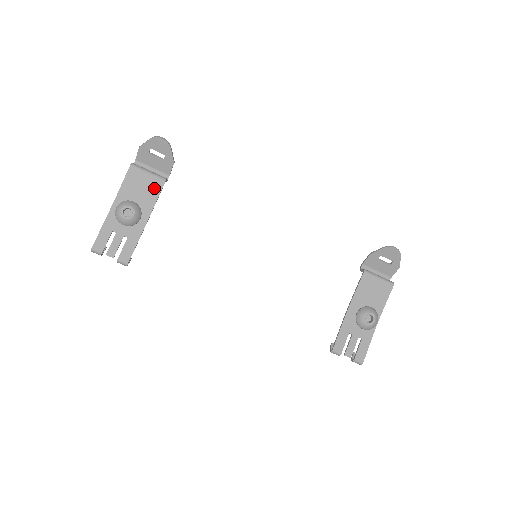
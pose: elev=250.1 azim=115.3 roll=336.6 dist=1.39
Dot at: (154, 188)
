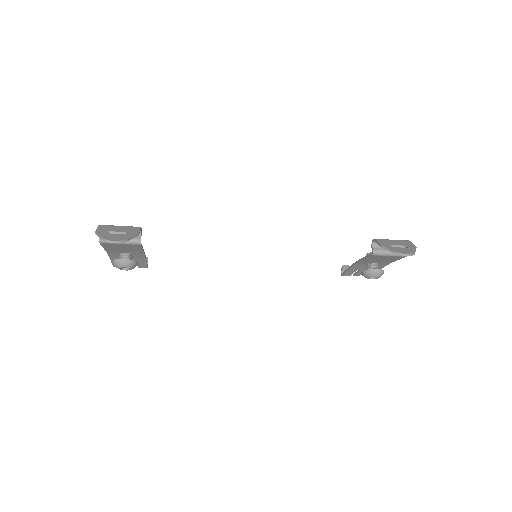
Dot at: (134, 247)
